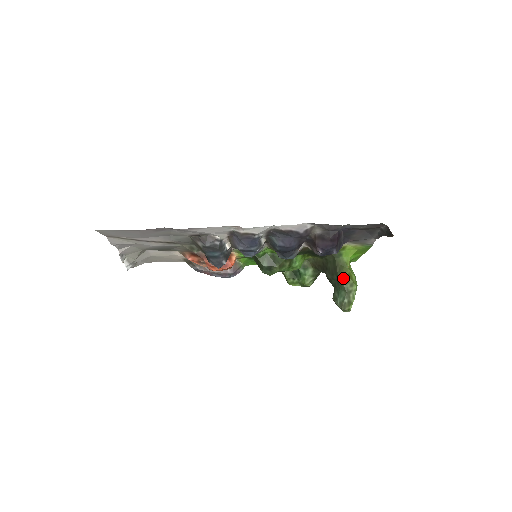
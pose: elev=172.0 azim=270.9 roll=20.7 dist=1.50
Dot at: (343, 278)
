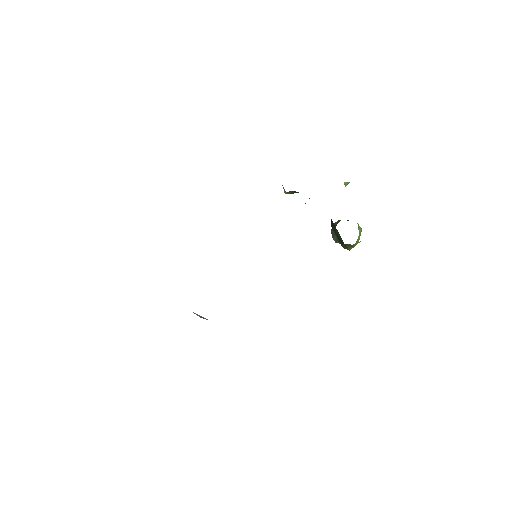
Dot at: occluded
